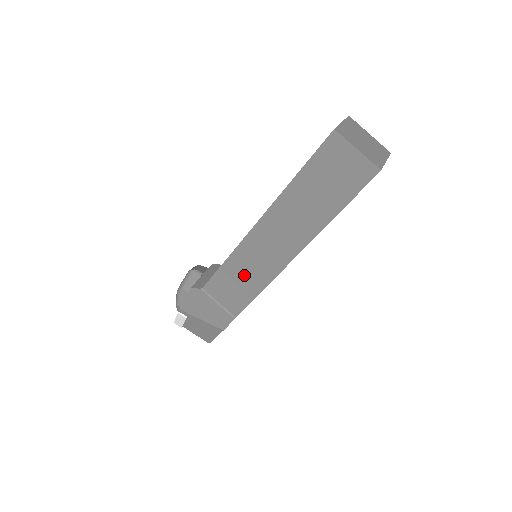
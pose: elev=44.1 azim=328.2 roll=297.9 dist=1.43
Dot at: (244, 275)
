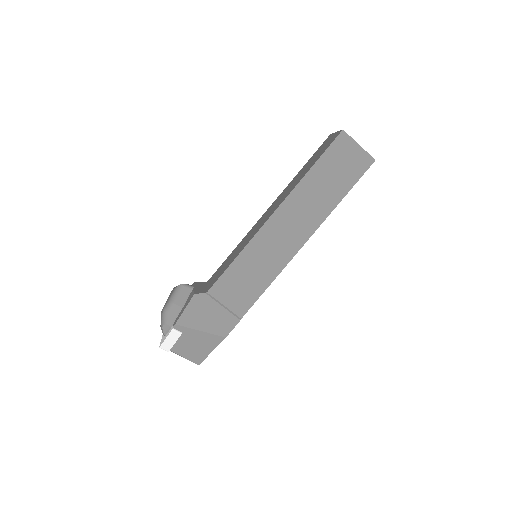
Dot at: (255, 269)
